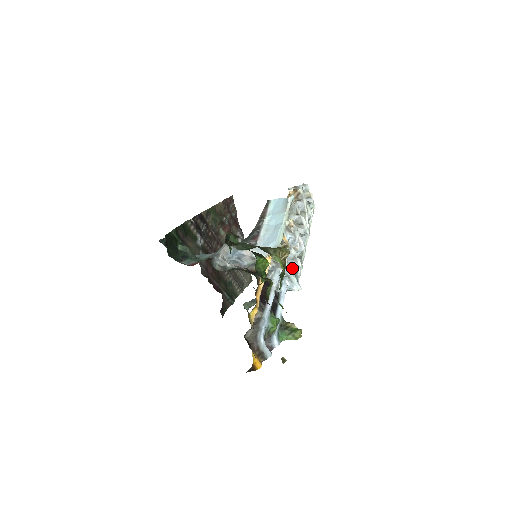
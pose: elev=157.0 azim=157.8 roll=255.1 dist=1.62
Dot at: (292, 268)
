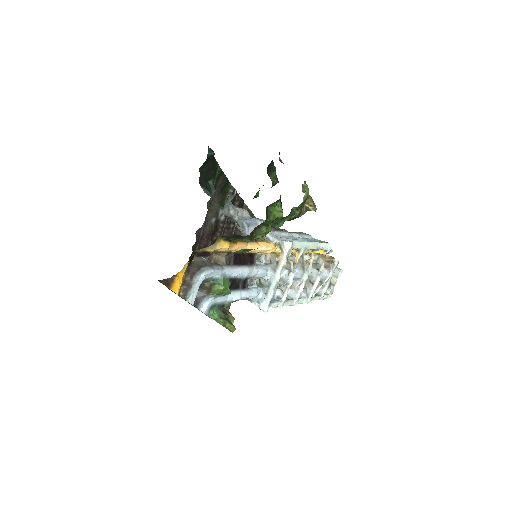
Dot at: (273, 297)
